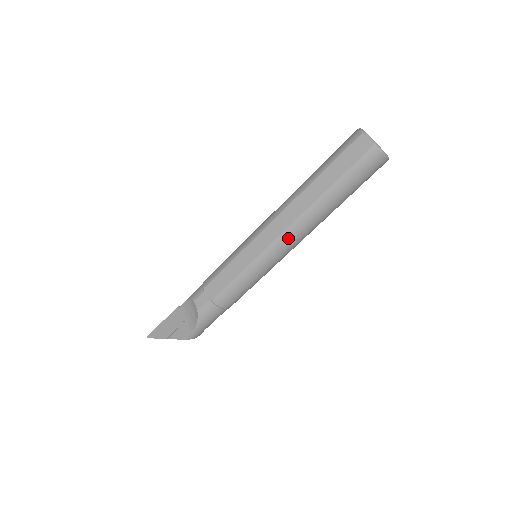
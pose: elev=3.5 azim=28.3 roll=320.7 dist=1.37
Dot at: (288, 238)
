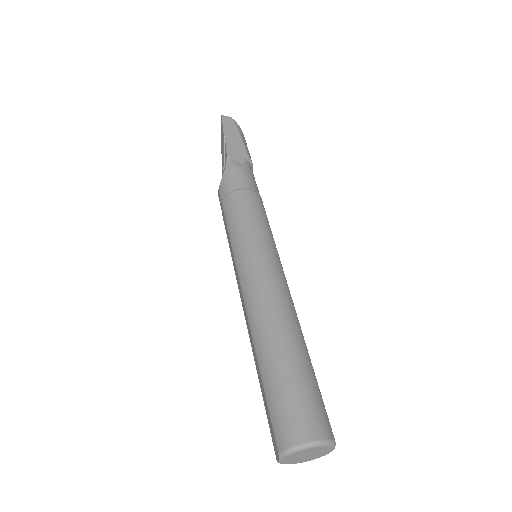
Dot at: occluded
